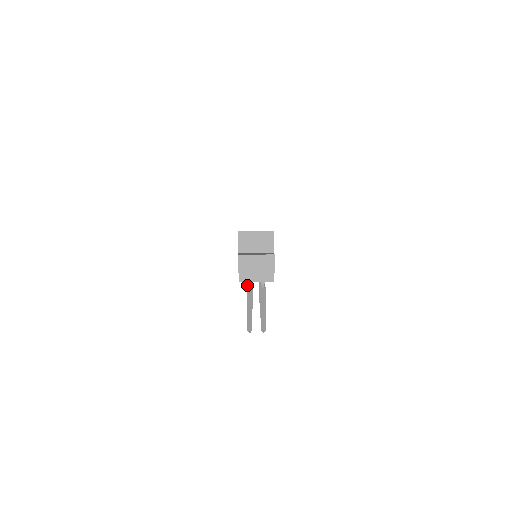
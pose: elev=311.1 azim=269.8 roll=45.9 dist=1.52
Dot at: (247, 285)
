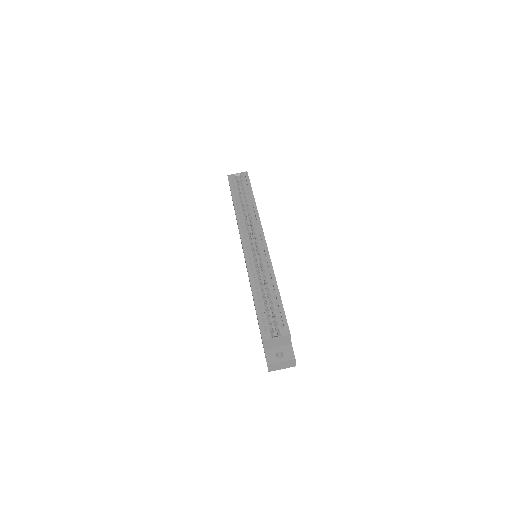
Dot at: occluded
